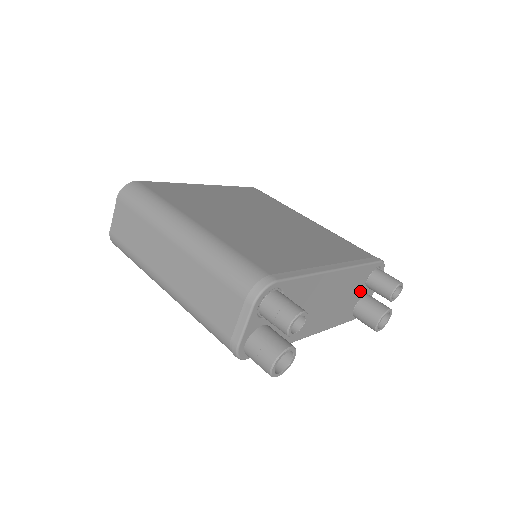
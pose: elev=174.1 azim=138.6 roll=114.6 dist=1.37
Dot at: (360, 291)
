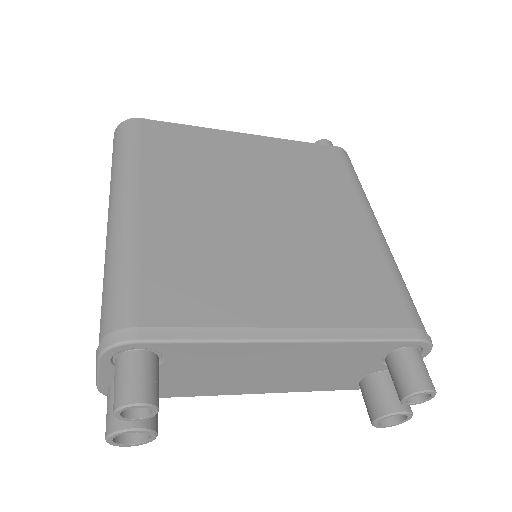
Dot at: (370, 365)
